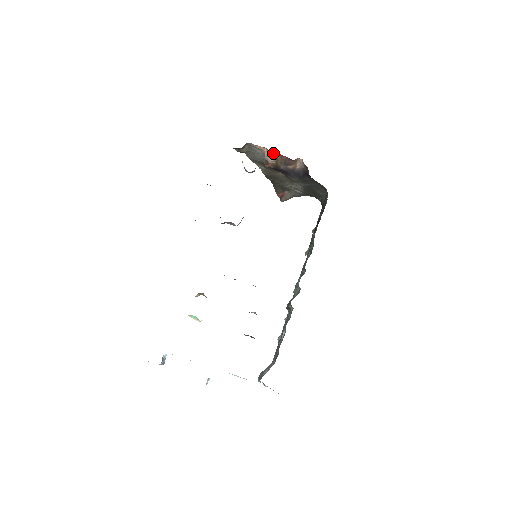
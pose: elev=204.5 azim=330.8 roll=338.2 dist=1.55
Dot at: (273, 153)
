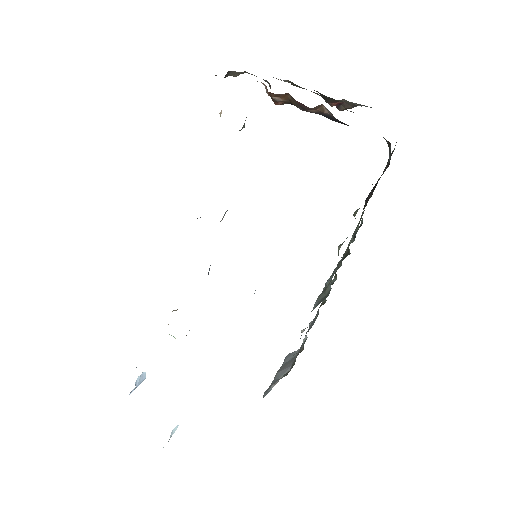
Dot at: occluded
